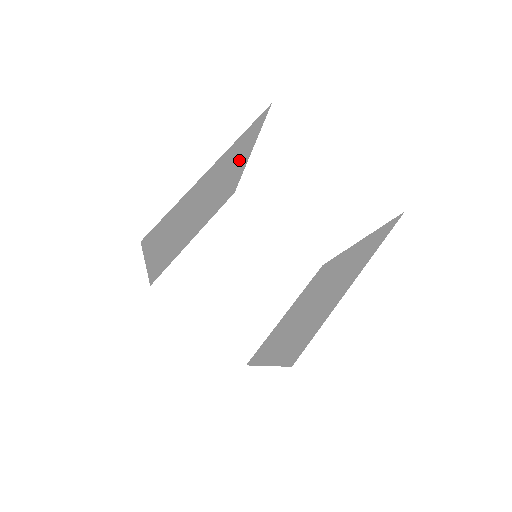
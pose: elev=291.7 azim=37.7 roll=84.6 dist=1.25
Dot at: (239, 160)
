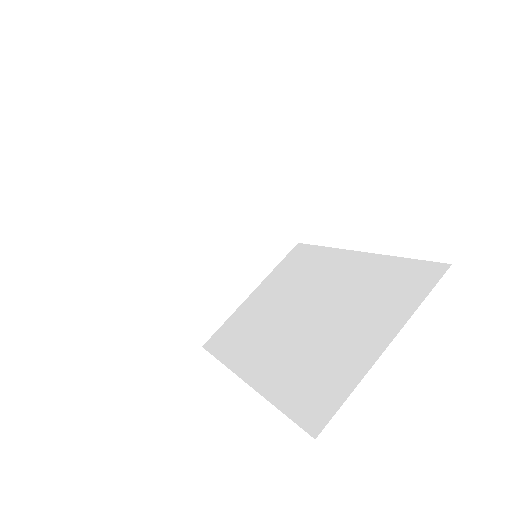
Dot at: occluded
